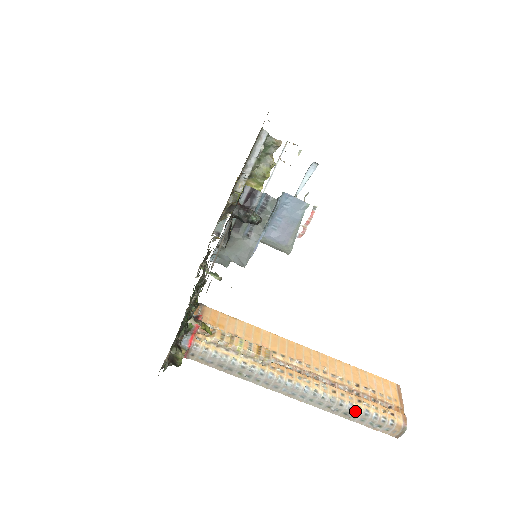
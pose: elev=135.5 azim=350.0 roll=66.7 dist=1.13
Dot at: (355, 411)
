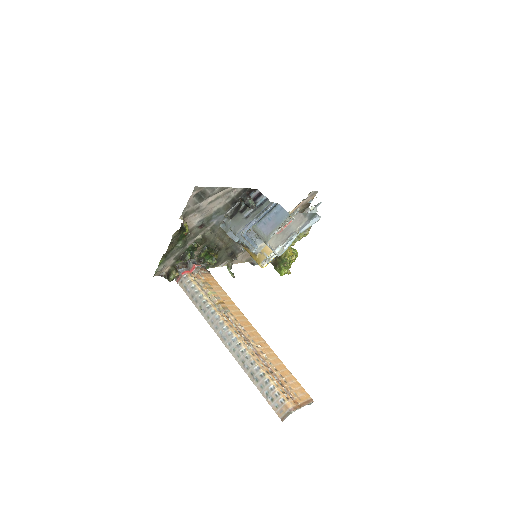
Dot at: (259, 374)
